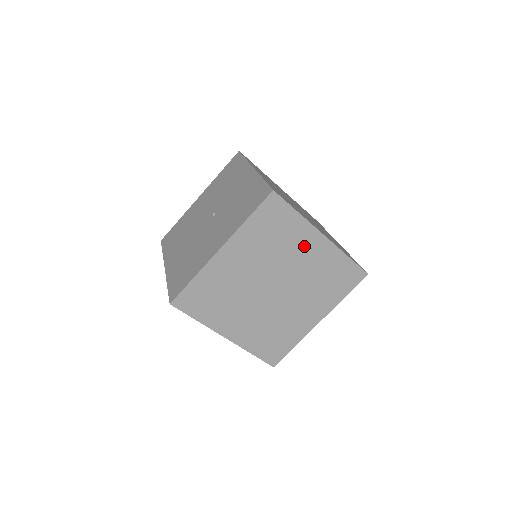
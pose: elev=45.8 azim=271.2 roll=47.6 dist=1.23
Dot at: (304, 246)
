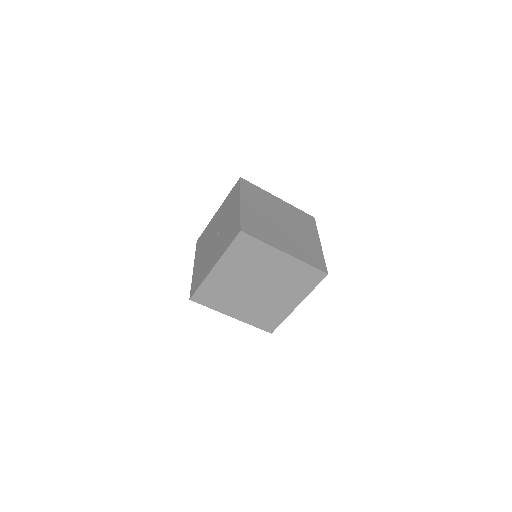
Dot at: (273, 261)
